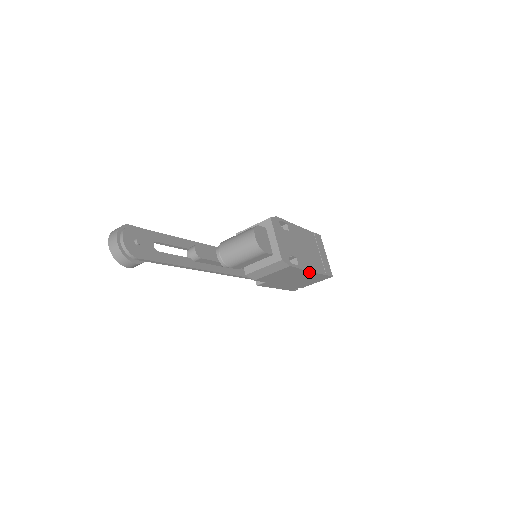
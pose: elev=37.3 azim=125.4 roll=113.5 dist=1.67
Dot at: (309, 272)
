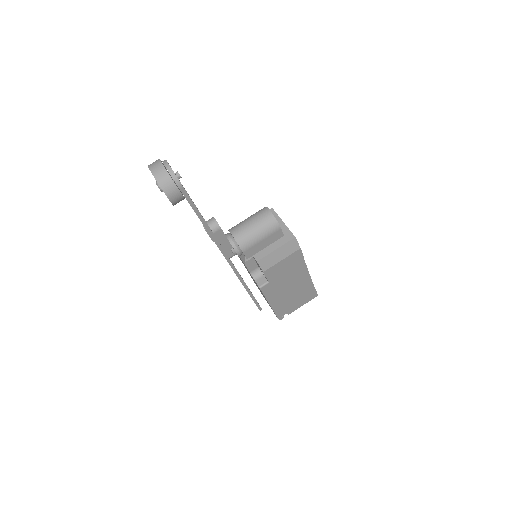
Dot at: (307, 273)
